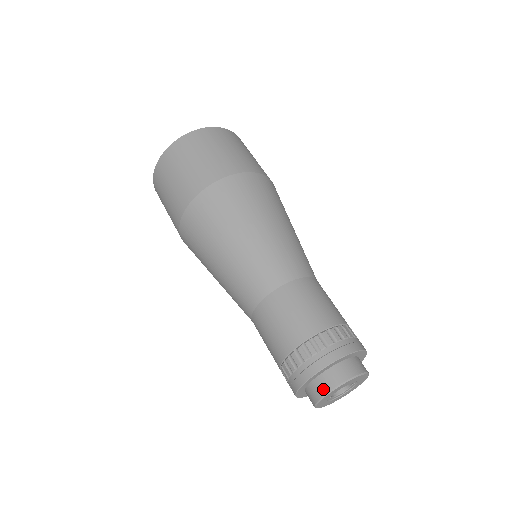
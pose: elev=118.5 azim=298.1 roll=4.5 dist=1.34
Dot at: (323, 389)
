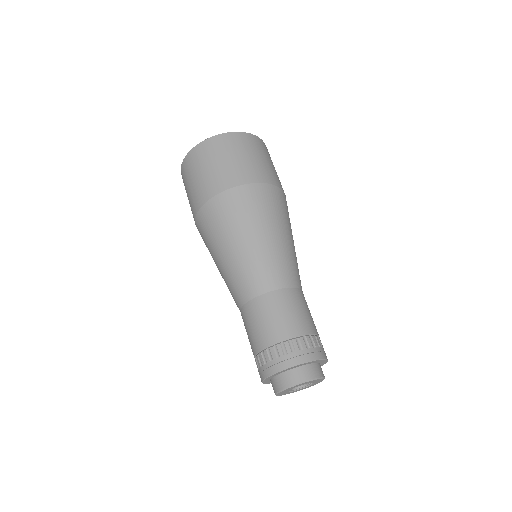
Dot at: (288, 382)
